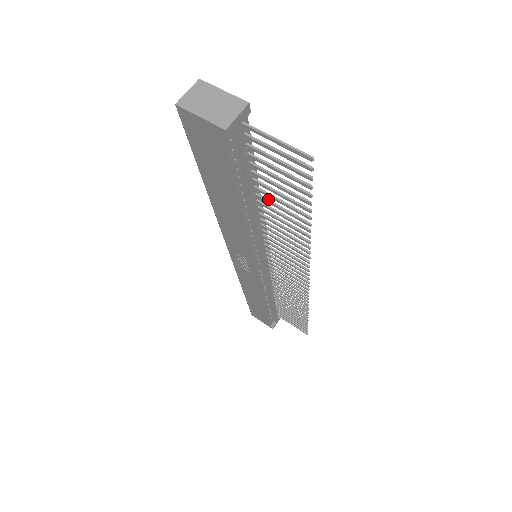
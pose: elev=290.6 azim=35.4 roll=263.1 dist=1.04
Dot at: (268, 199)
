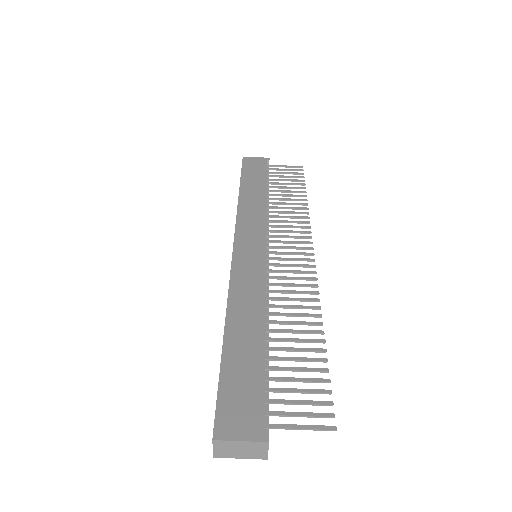
Dot at: (279, 341)
